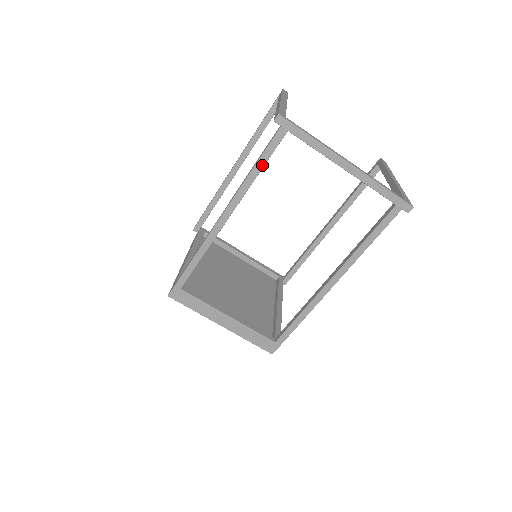
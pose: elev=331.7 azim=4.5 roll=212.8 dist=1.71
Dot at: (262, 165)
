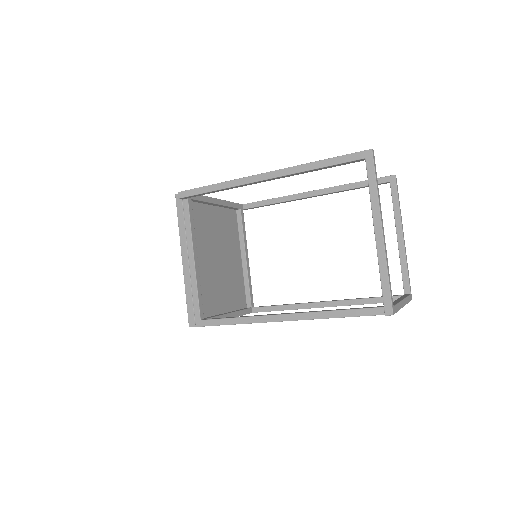
Dot at: occluded
